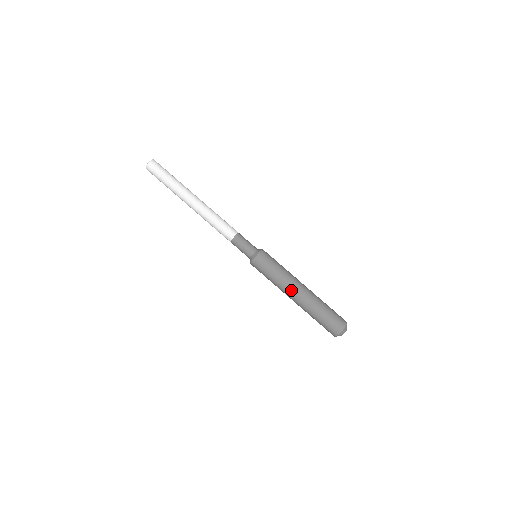
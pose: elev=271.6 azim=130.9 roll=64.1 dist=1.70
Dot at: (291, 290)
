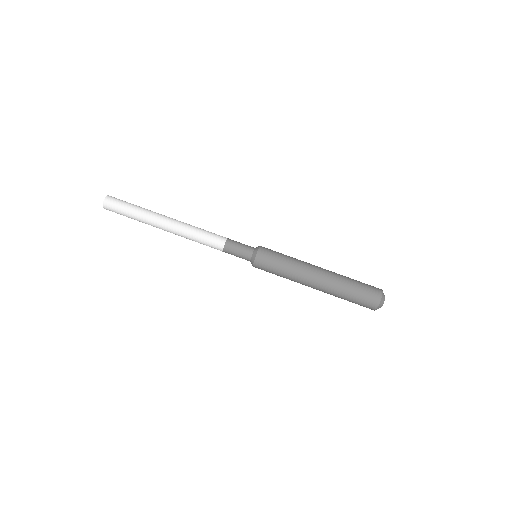
Dot at: (305, 285)
